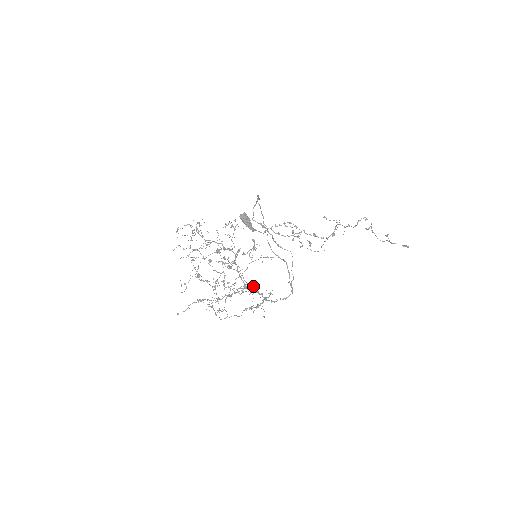
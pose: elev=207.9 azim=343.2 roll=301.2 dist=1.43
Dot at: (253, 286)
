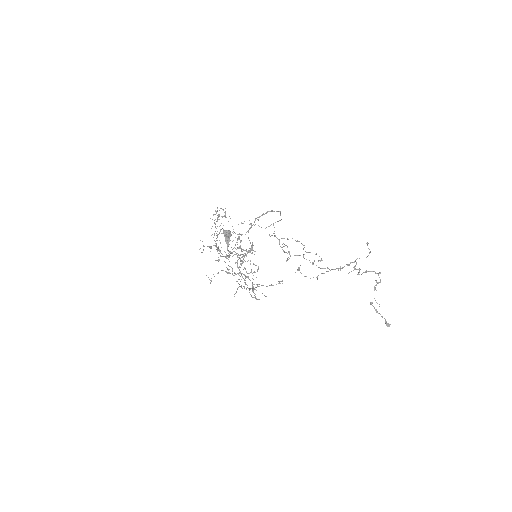
Dot at: (242, 277)
